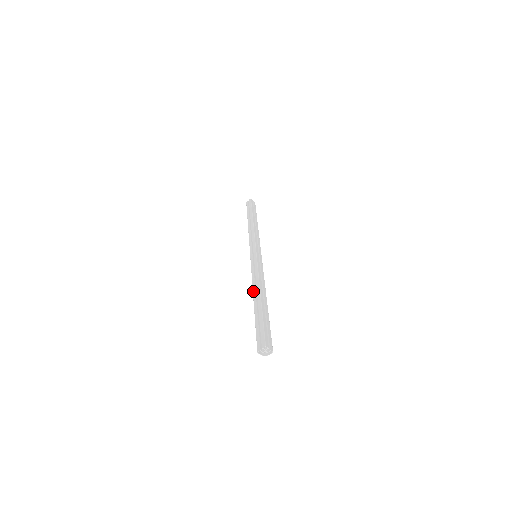
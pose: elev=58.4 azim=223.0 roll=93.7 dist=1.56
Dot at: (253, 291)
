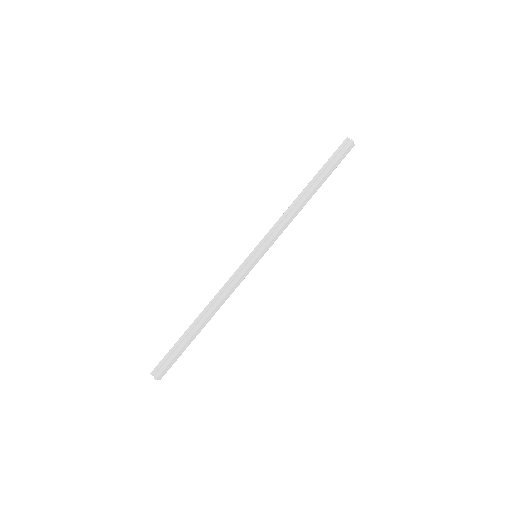
Dot at: (207, 306)
